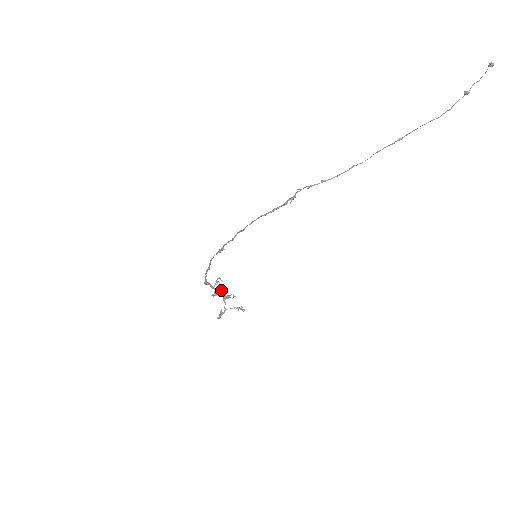
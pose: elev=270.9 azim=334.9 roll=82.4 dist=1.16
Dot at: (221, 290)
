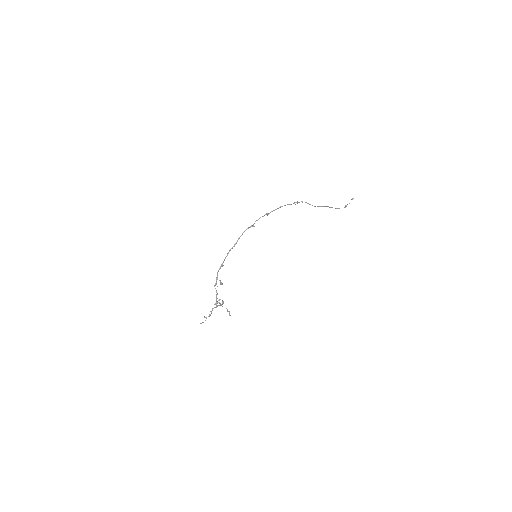
Dot at: (216, 294)
